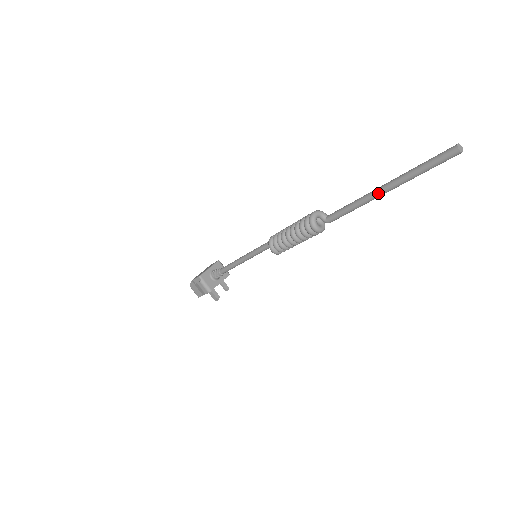
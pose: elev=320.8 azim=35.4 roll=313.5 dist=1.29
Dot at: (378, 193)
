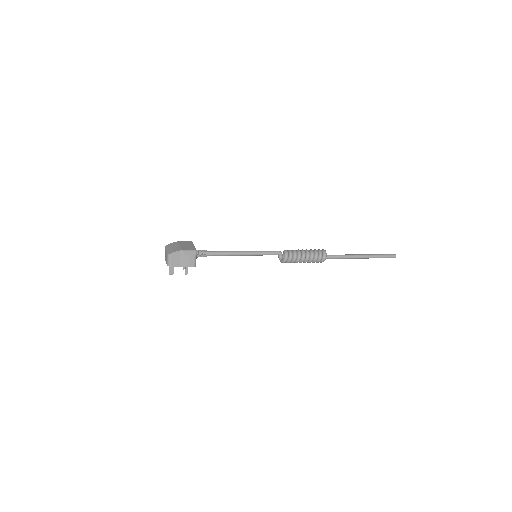
Dot at: (359, 257)
